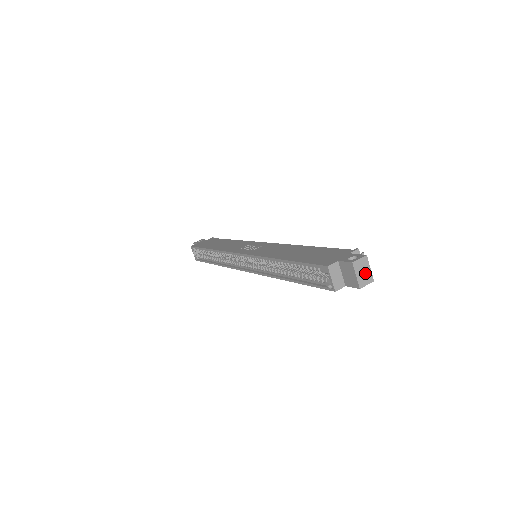
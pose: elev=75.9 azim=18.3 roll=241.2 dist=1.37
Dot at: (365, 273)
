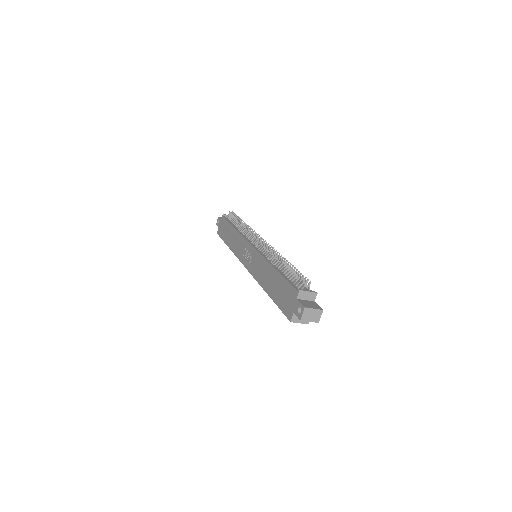
Dot at: (313, 314)
